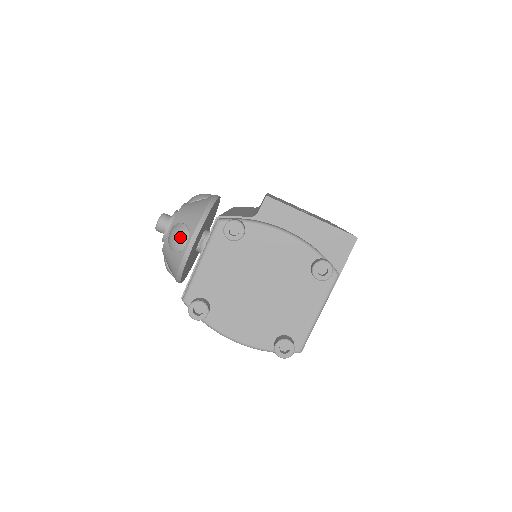
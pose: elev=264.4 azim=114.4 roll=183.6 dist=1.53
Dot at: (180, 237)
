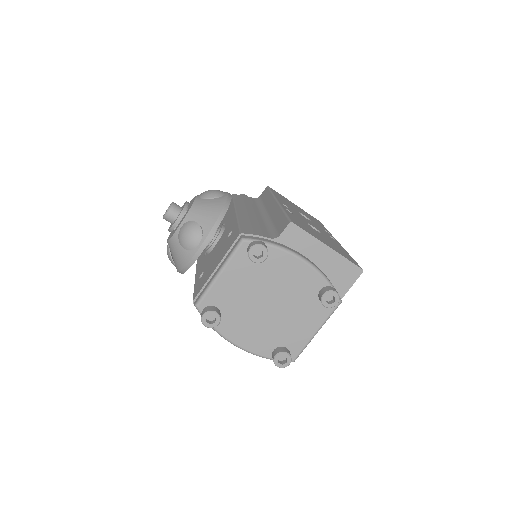
Dot at: (193, 237)
